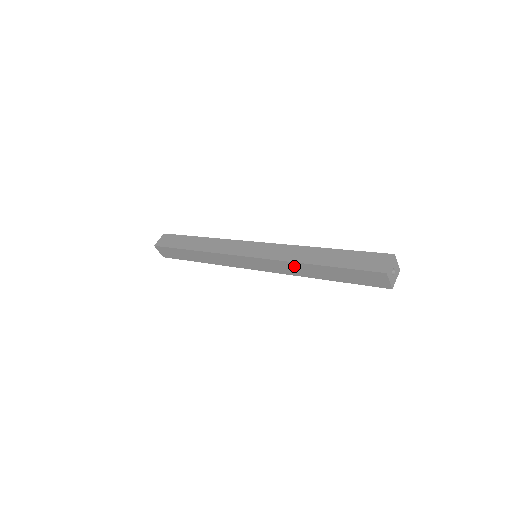
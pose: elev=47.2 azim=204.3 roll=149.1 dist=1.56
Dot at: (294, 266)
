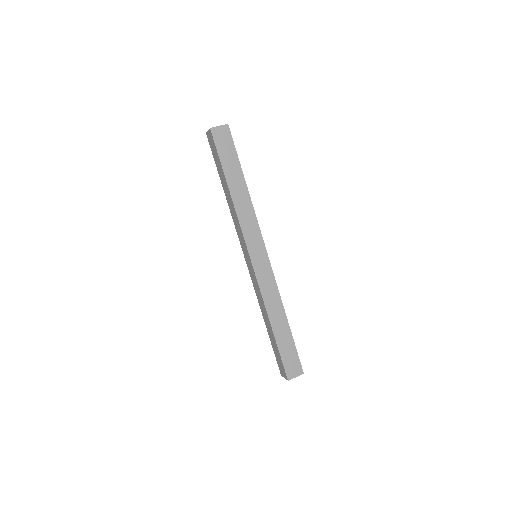
Dot at: (263, 305)
